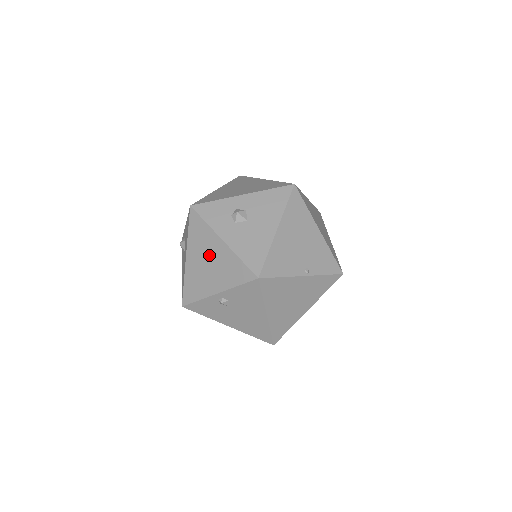
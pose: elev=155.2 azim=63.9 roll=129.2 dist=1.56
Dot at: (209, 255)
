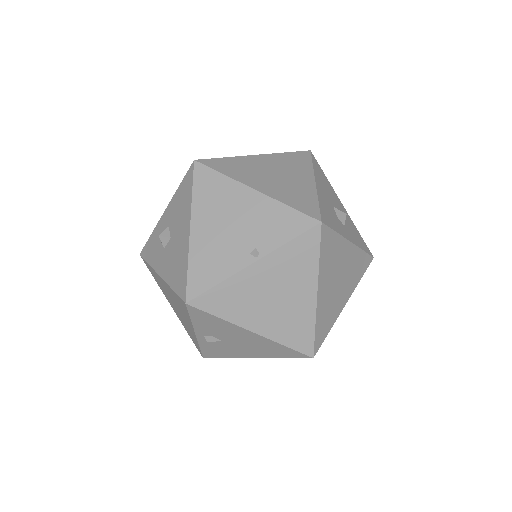
Dot at: (169, 296)
